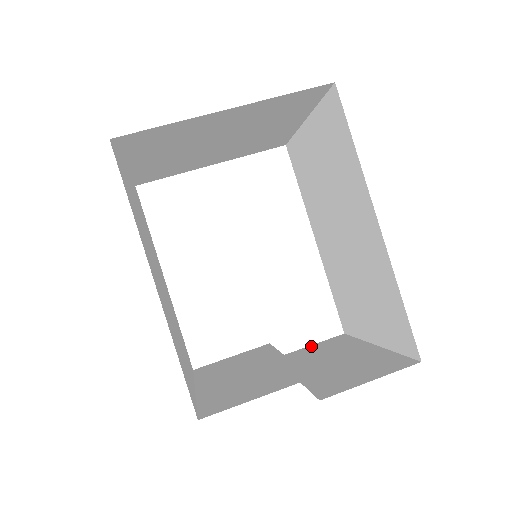
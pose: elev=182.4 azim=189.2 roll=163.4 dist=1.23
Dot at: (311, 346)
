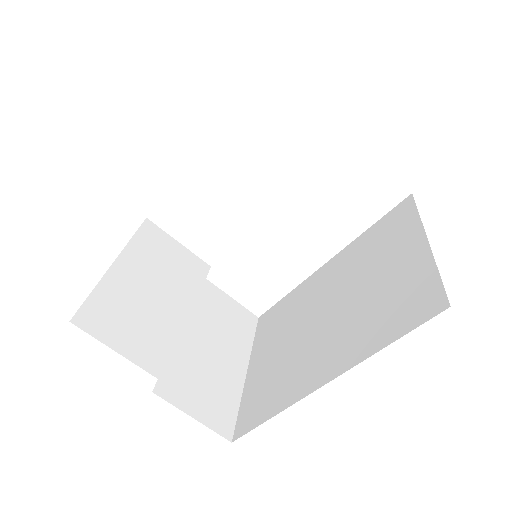
Dot at: (230, 300)
